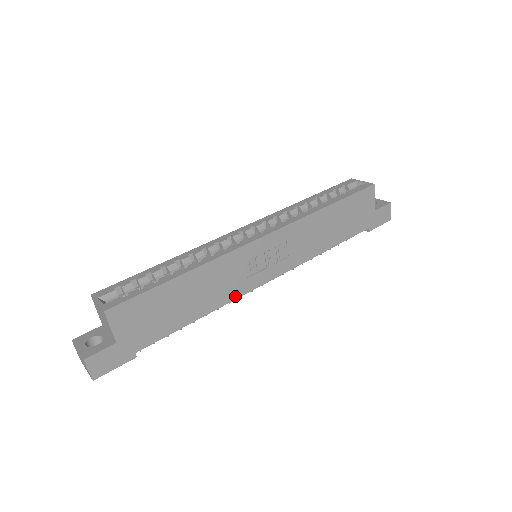
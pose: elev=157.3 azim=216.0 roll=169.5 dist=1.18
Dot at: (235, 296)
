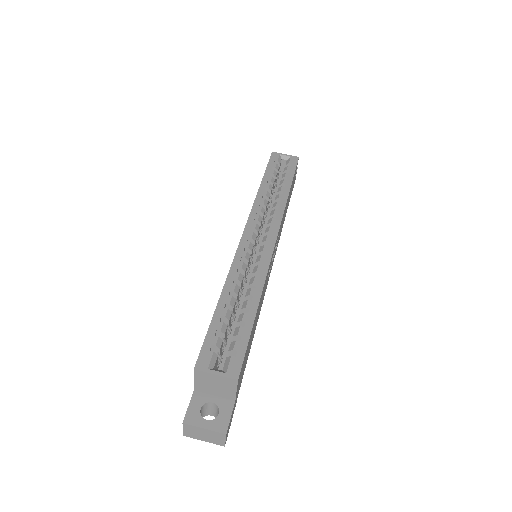
Dot at: (262, 302)
